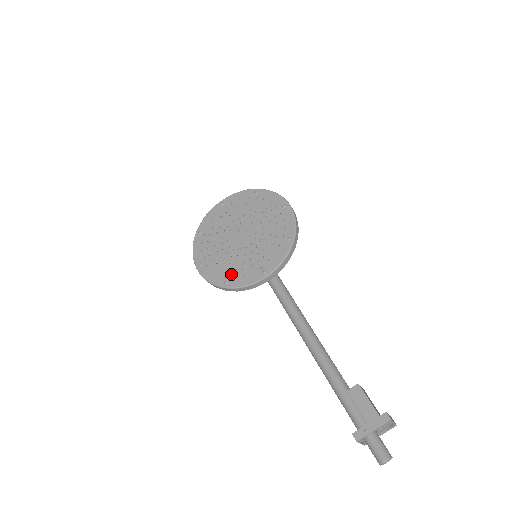
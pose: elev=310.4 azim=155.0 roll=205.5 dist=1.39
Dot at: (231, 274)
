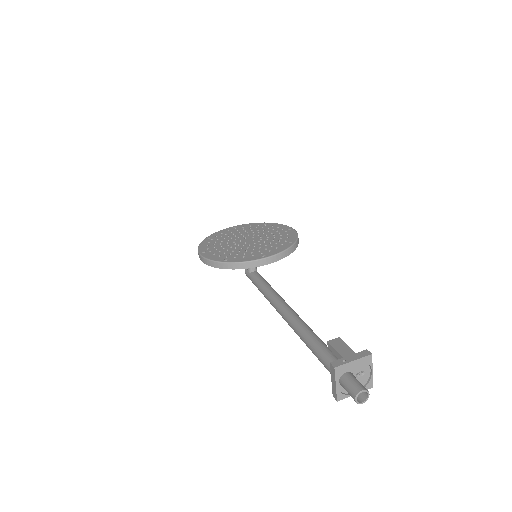
Dot at: (232, 256)
